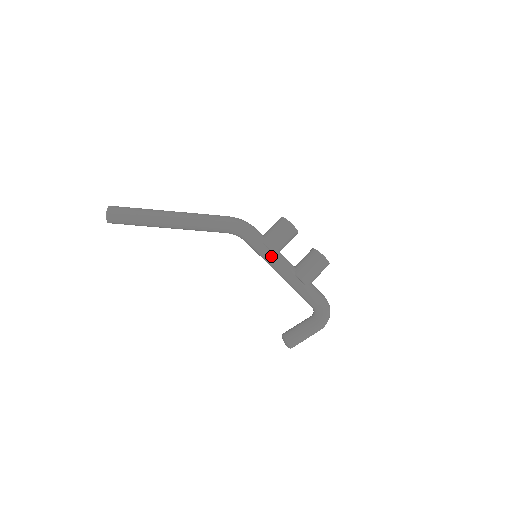
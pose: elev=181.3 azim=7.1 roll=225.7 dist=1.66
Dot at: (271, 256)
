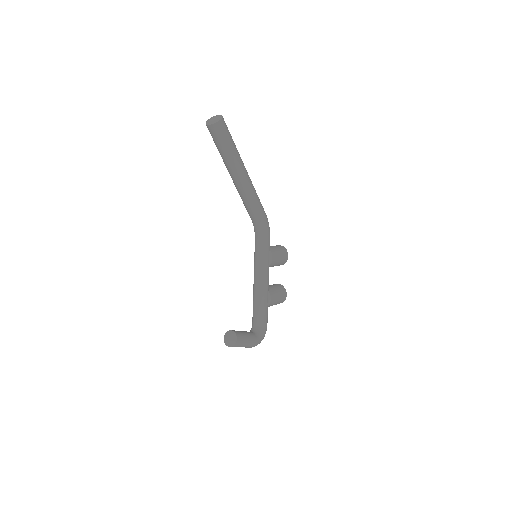
Dot at: (267, 265)
